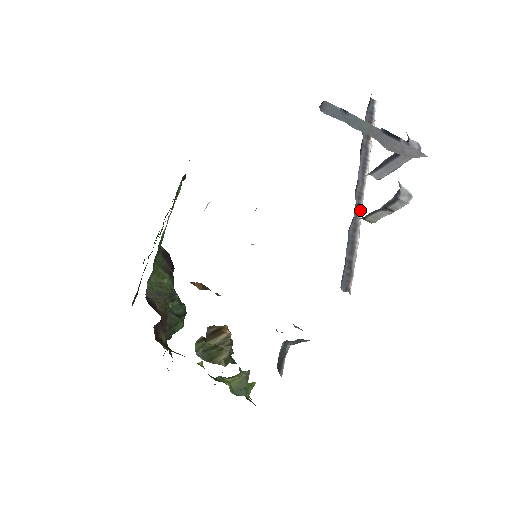
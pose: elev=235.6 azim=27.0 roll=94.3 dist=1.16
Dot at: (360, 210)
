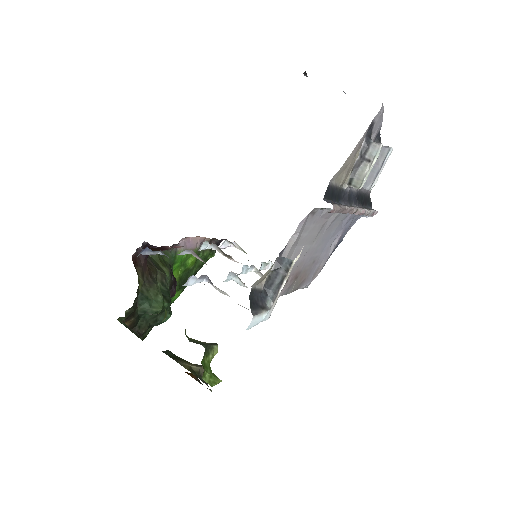
Dot at: (353, 207)
